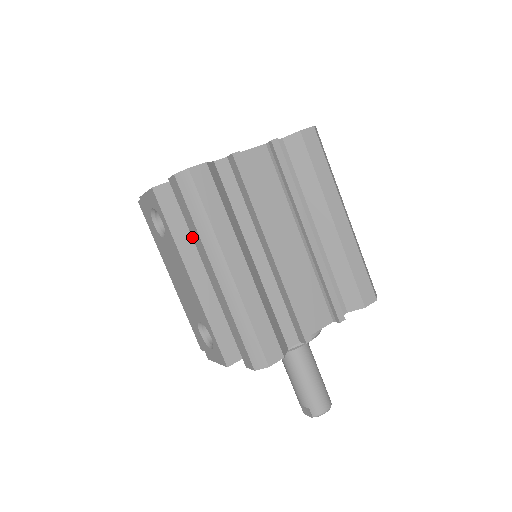
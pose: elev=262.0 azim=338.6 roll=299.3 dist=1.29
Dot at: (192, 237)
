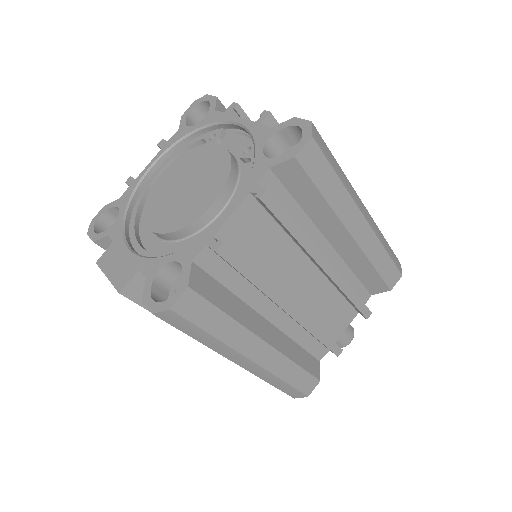
Dot at: occluded
